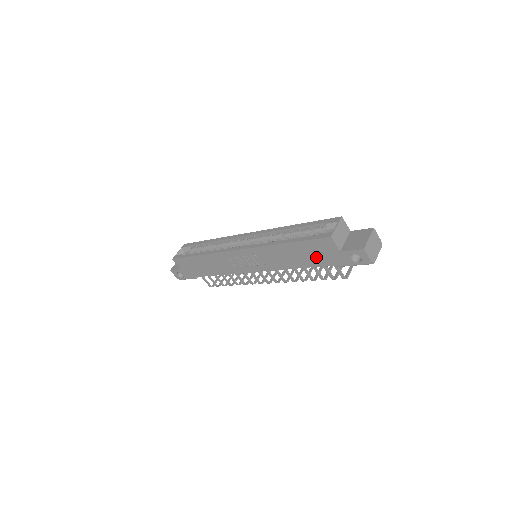
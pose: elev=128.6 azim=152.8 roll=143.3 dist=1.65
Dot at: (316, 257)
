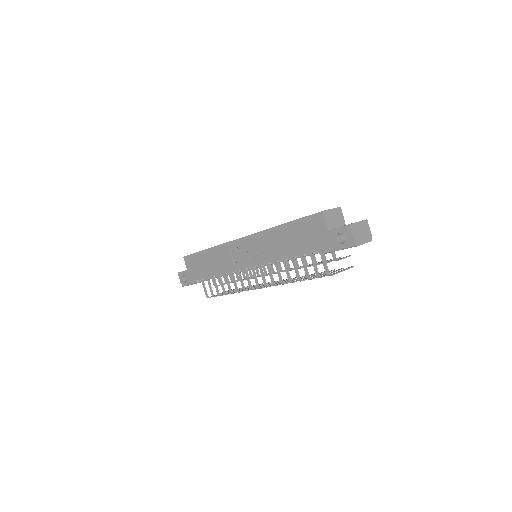
Dot at: (306, 240)
